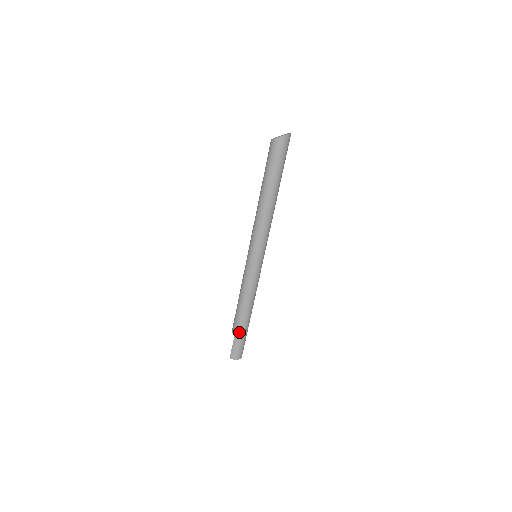
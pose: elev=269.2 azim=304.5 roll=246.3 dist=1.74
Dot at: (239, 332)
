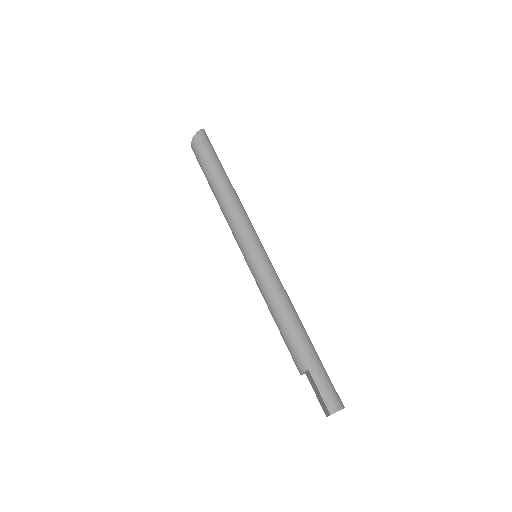
Dot at: (310, 359)
